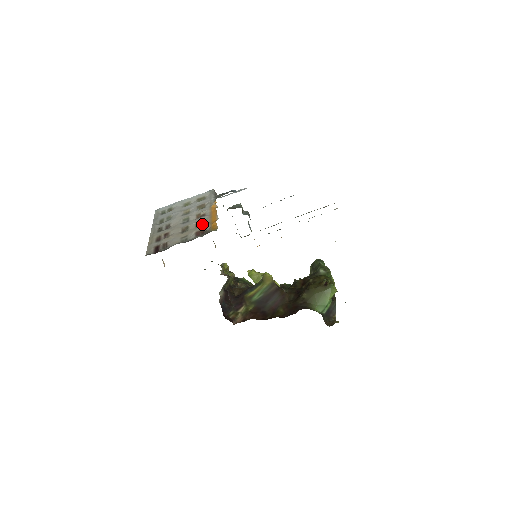
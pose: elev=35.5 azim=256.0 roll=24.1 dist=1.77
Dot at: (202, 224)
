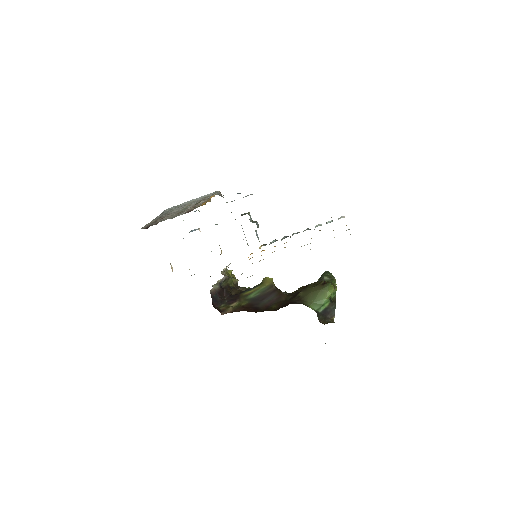
Dot at: occluded
